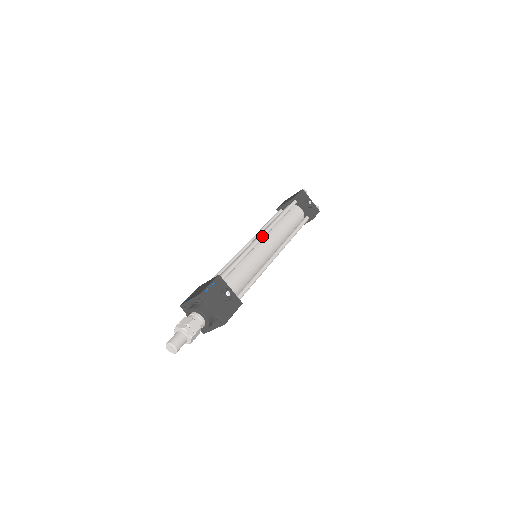
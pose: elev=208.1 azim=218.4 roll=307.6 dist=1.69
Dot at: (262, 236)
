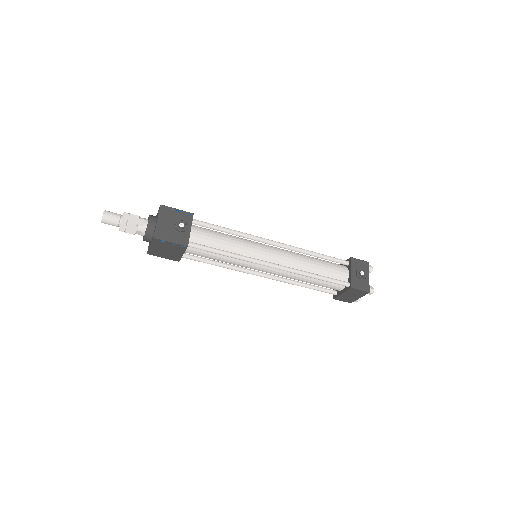
Dot at: (273, 241)
